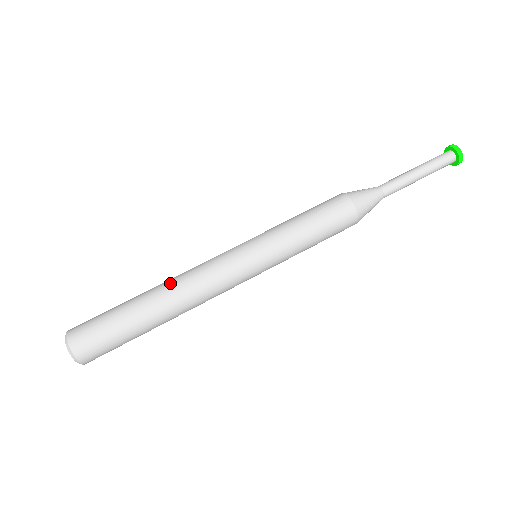
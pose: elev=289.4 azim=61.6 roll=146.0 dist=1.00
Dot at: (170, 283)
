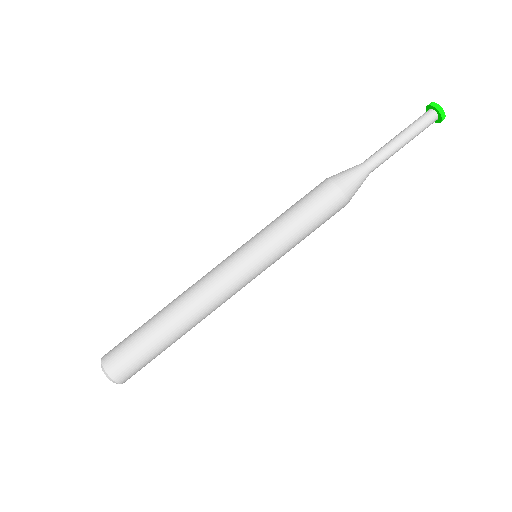
Dot at: (191, 312)
